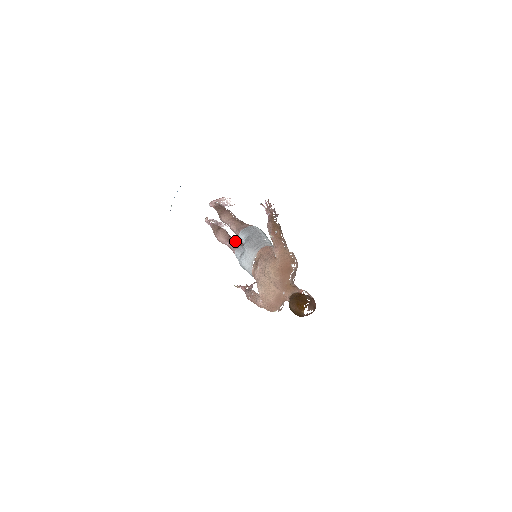
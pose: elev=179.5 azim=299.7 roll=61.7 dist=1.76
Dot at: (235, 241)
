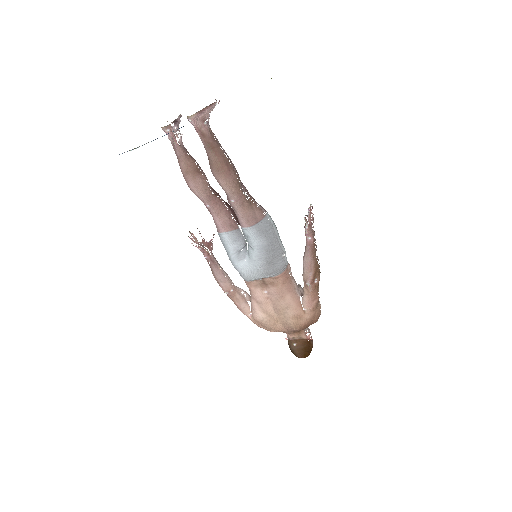
Dot at: (225, 213)
